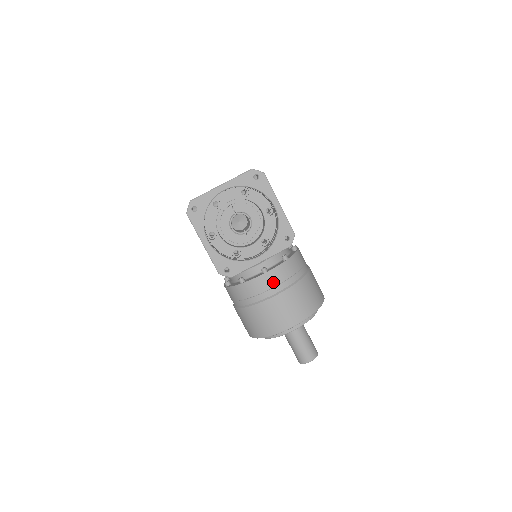
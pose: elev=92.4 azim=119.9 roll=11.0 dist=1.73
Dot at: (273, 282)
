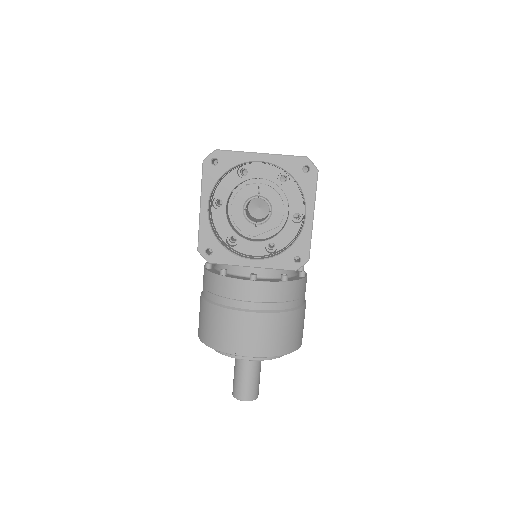
Dot at: (255, 296)
